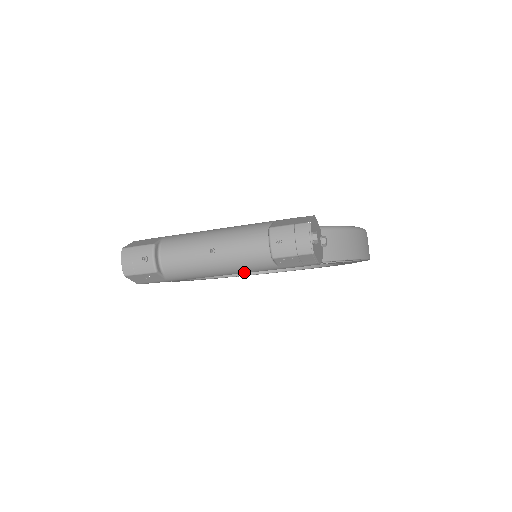
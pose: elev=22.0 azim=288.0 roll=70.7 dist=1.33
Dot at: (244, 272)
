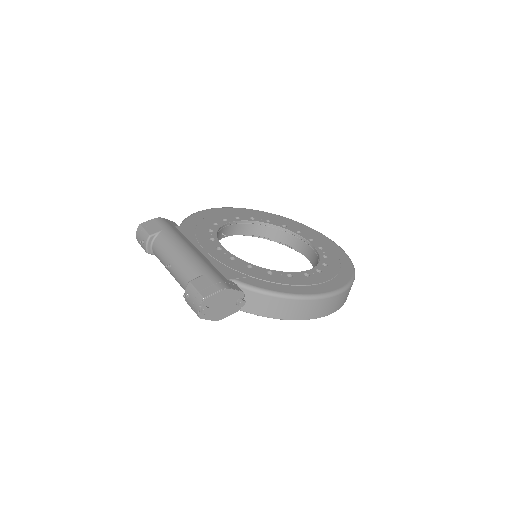
Dot at: occluded
